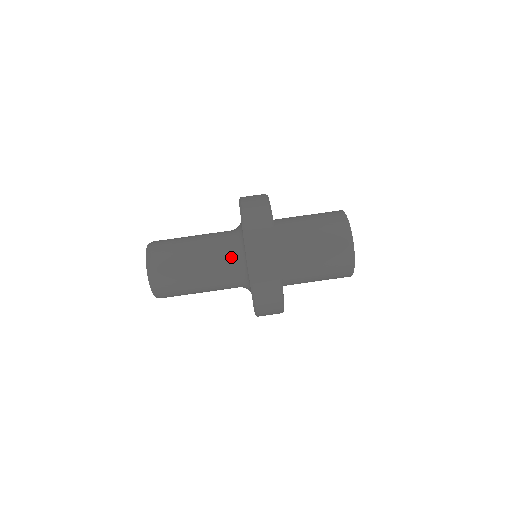
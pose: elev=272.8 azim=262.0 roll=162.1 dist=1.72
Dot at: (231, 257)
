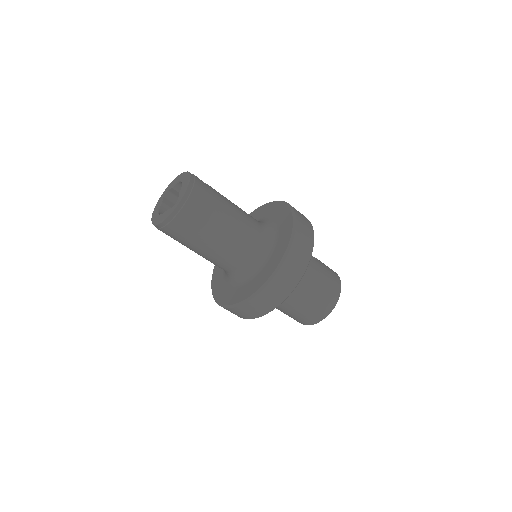
Dot at: (225, 270)
